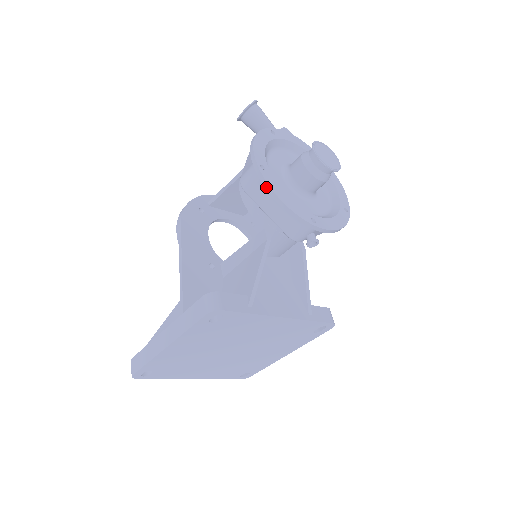
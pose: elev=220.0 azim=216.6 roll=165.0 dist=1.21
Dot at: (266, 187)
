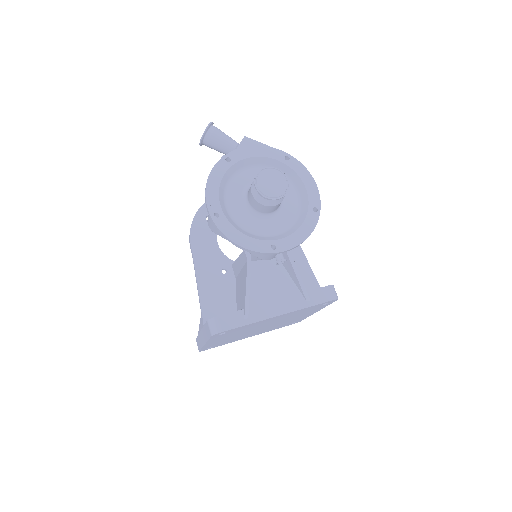
Dot at: (222, 235)
